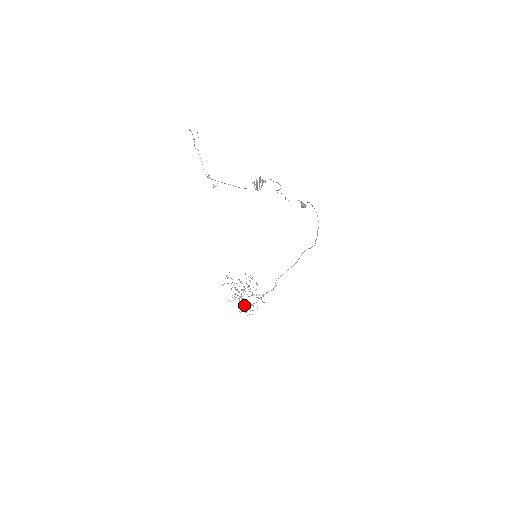
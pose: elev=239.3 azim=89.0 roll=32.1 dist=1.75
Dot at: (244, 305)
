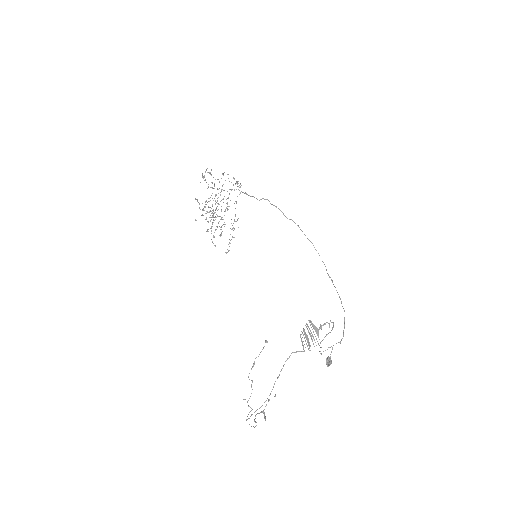
Dot at: (212, 215)
